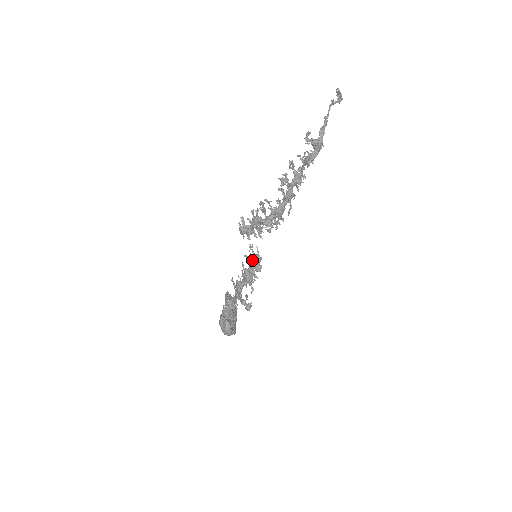
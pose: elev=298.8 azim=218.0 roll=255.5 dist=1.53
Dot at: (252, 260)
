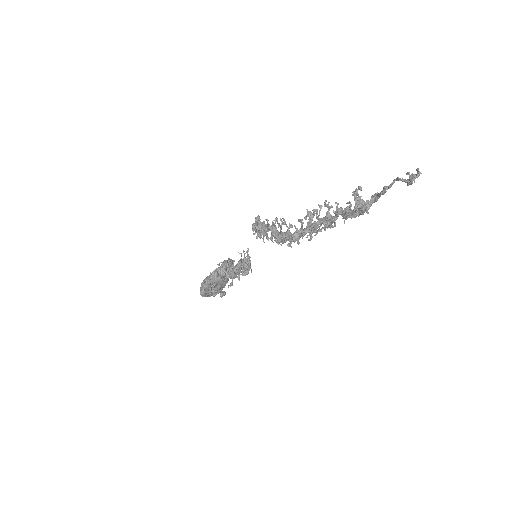
Dot at: (241, 263)
